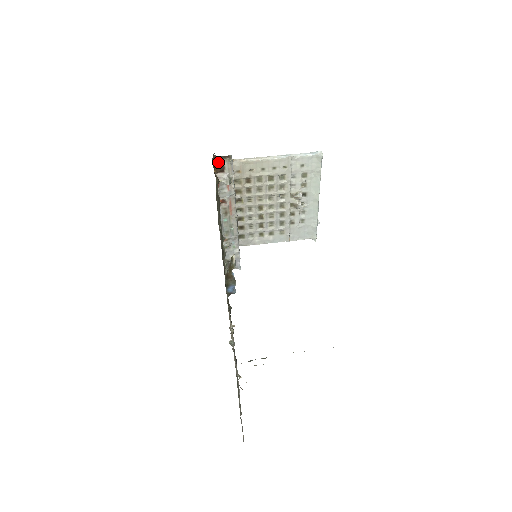
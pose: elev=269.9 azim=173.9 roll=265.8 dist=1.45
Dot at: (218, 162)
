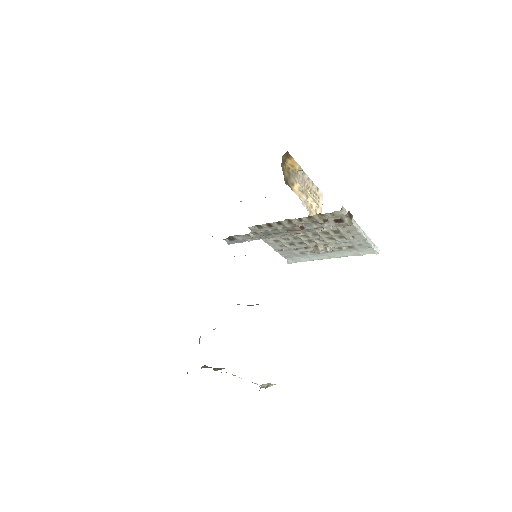
Dot at: (345, 217)
